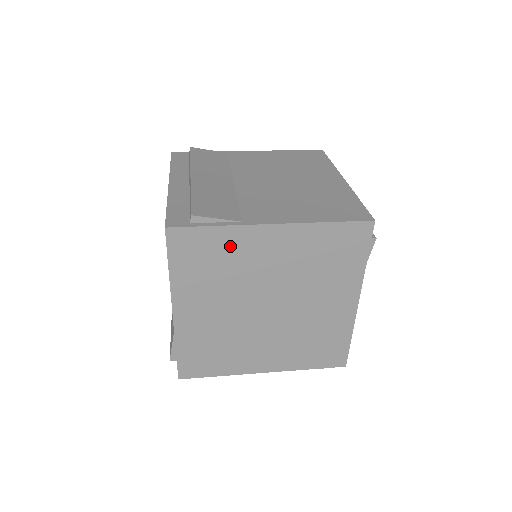
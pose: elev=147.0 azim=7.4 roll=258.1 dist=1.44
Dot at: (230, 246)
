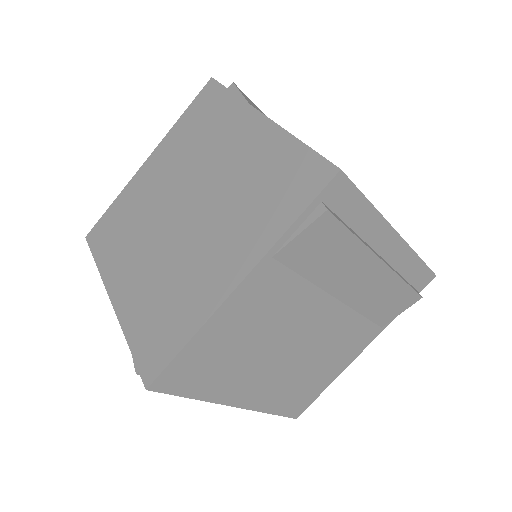
Dot at: (127, 203)
